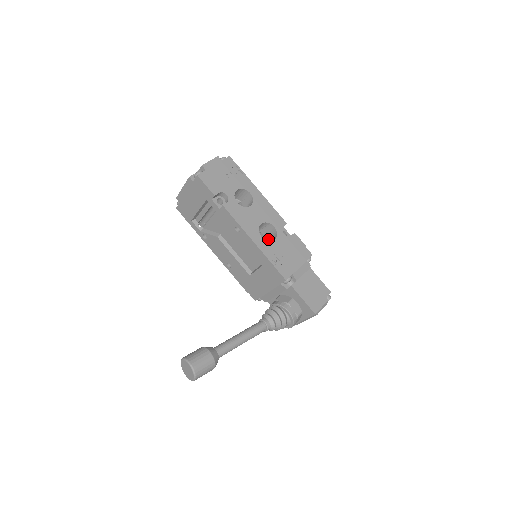
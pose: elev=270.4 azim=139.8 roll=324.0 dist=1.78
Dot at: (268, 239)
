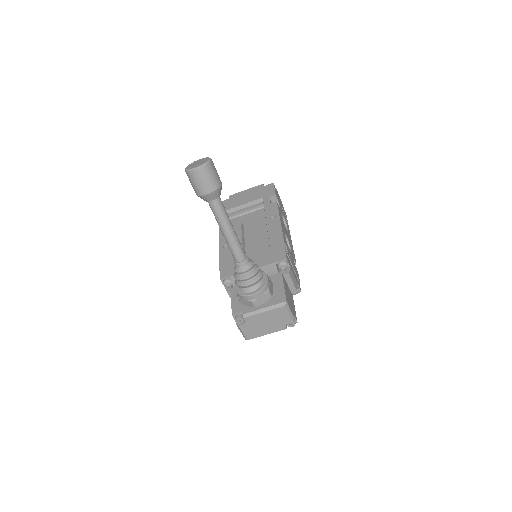
Dot at: occluded
